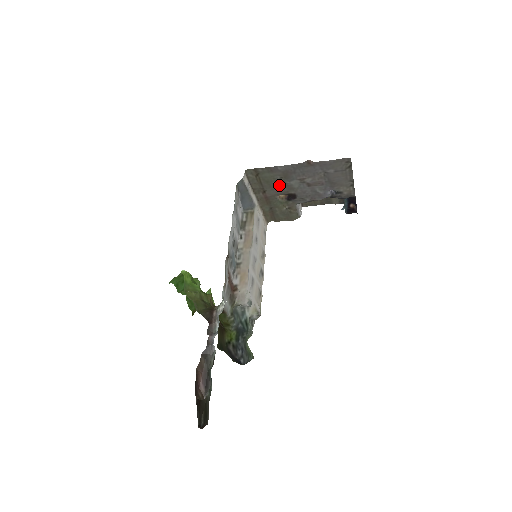
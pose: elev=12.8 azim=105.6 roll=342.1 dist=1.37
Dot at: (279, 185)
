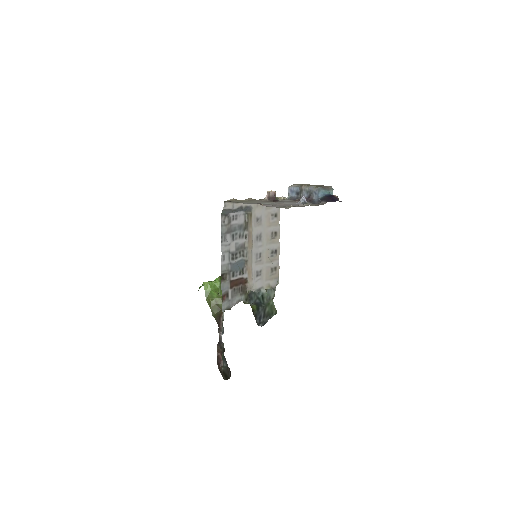
Dot at: (258, 201)
